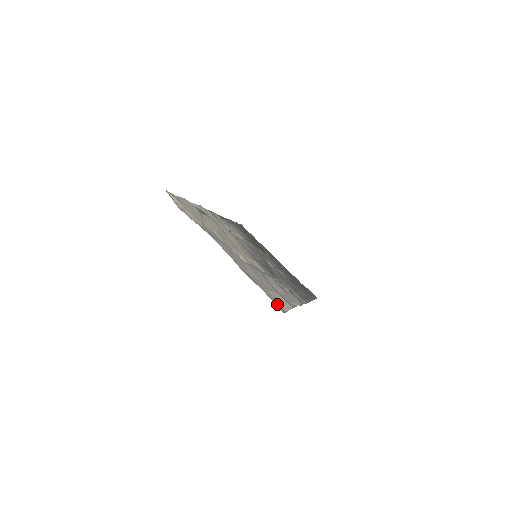
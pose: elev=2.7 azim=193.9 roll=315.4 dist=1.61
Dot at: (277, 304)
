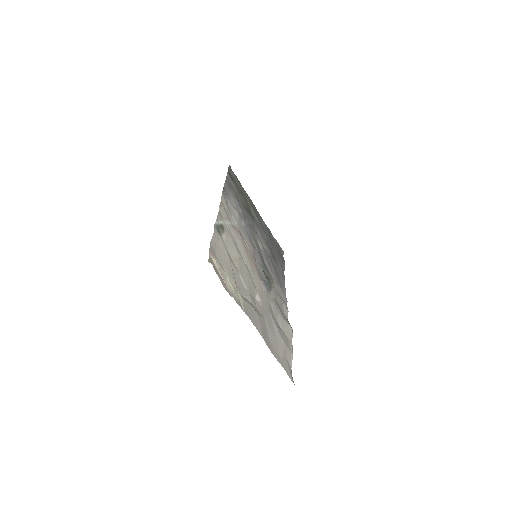
Dot at: (290, 374)
